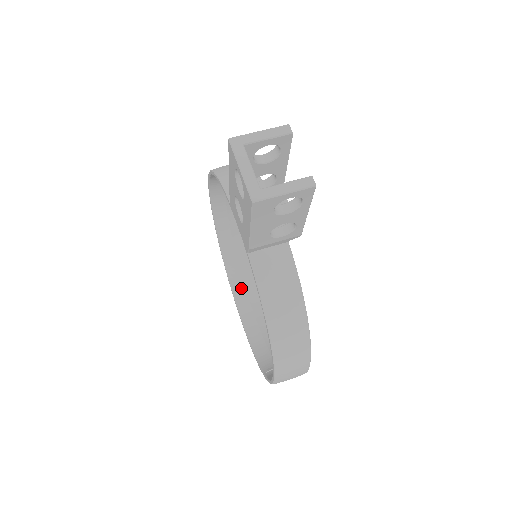
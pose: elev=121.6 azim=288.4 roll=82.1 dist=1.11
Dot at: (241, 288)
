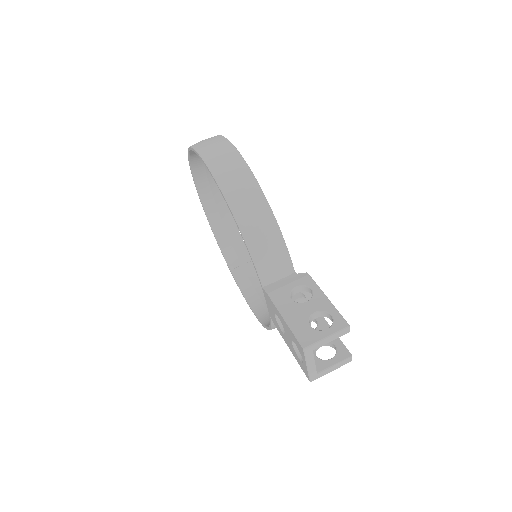
Dot at: (204, 180)
